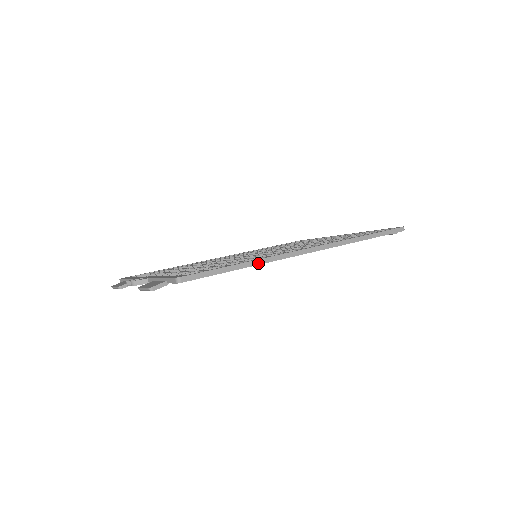
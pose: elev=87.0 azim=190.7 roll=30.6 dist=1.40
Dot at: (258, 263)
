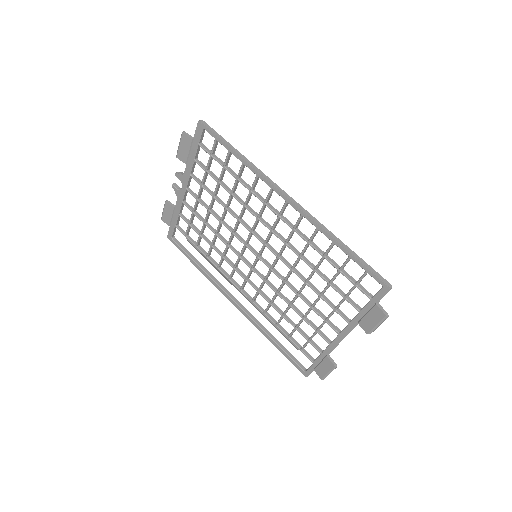
Dot at: (248, 162)
